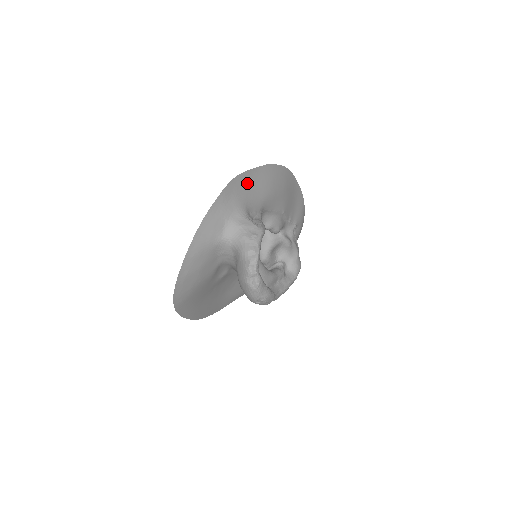
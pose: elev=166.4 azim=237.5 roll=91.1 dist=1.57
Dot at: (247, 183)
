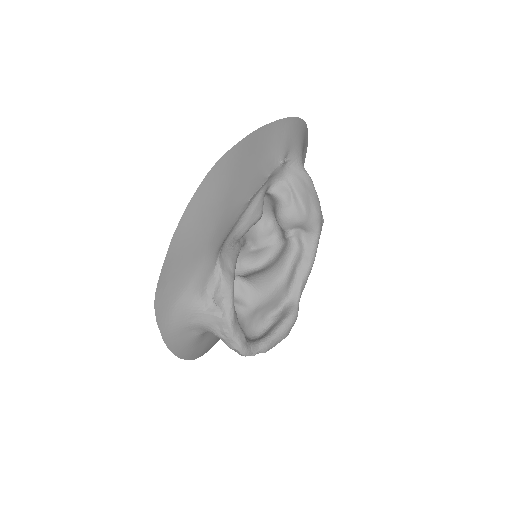
Dot at: (173, 279)
